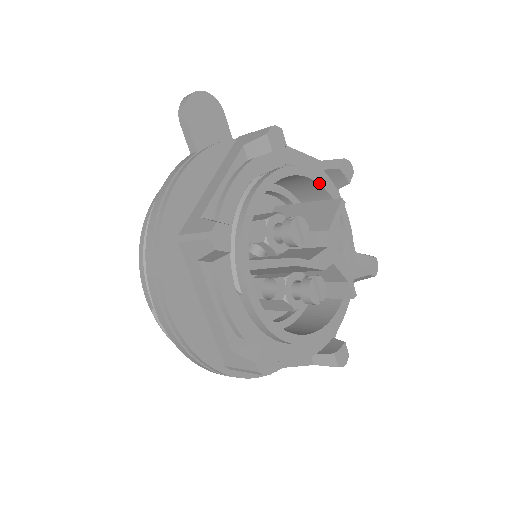
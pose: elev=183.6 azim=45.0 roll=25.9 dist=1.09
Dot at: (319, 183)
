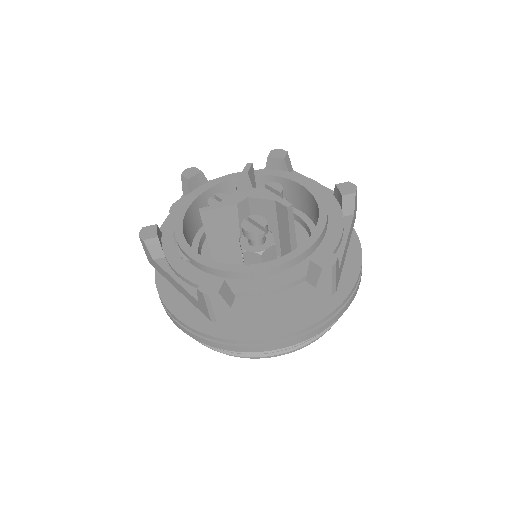
Dot at: occluded
